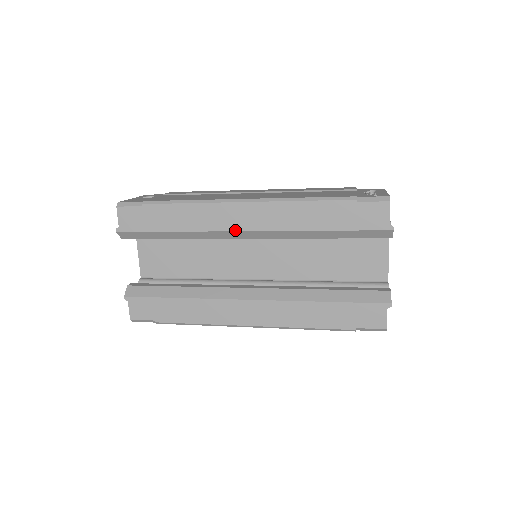
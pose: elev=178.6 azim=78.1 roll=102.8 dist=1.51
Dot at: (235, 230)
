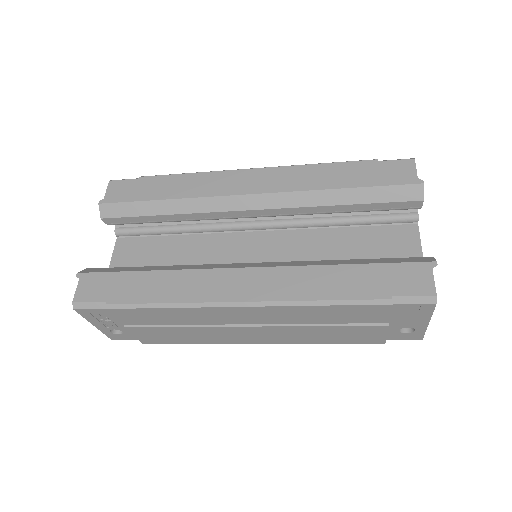
Dot at: (238, 194)
